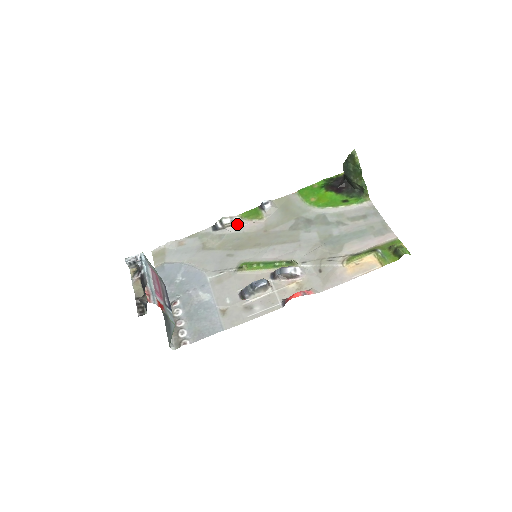
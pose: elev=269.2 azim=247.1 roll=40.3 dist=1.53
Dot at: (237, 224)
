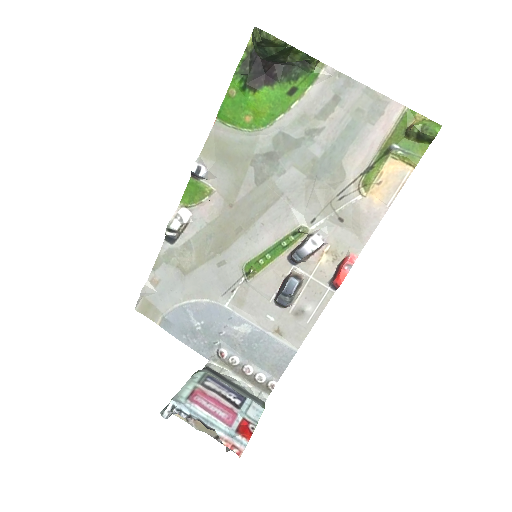
Dot at: (190, 219)
